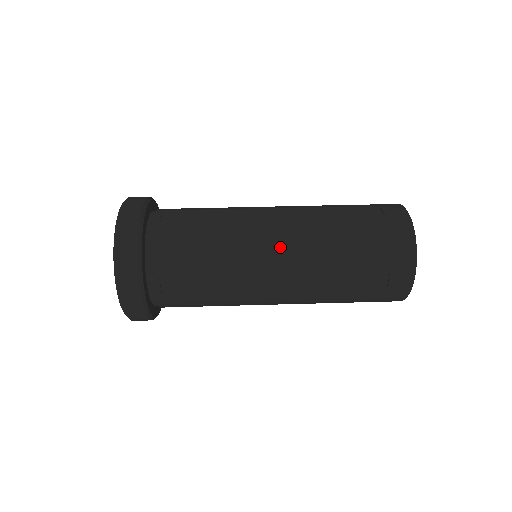
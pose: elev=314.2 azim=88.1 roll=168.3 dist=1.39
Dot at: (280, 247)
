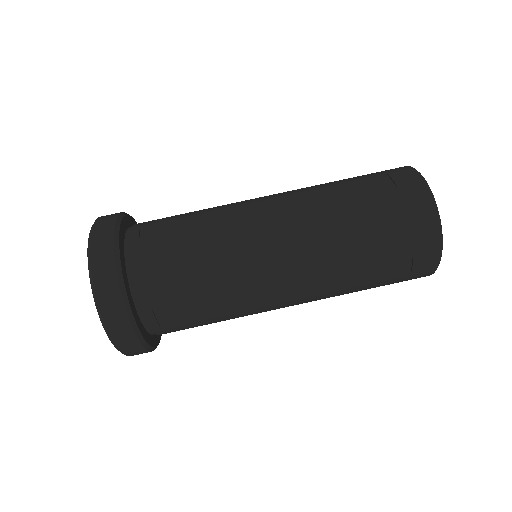
Dot at: (283, 248)
